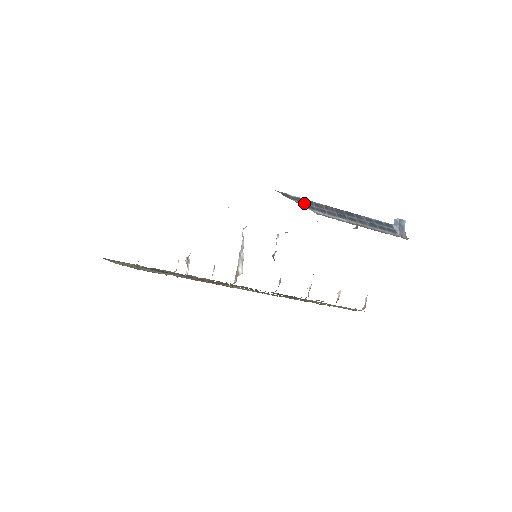
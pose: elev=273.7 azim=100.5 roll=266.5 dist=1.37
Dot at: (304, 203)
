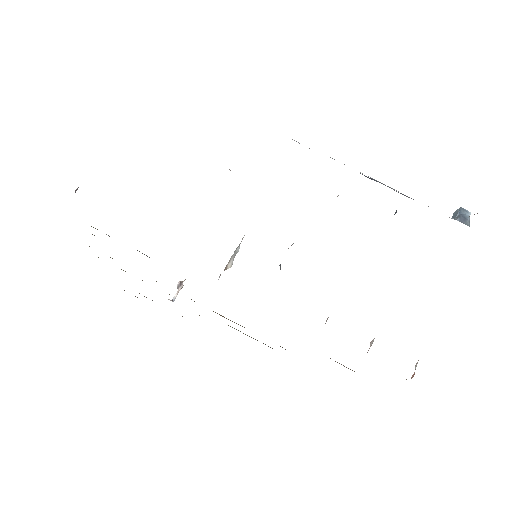
Dot at: occluded
